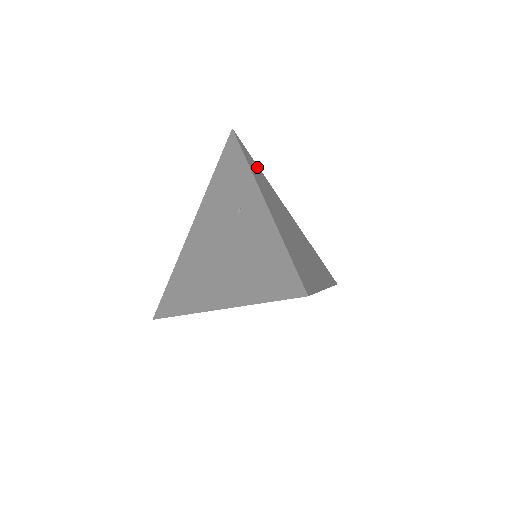
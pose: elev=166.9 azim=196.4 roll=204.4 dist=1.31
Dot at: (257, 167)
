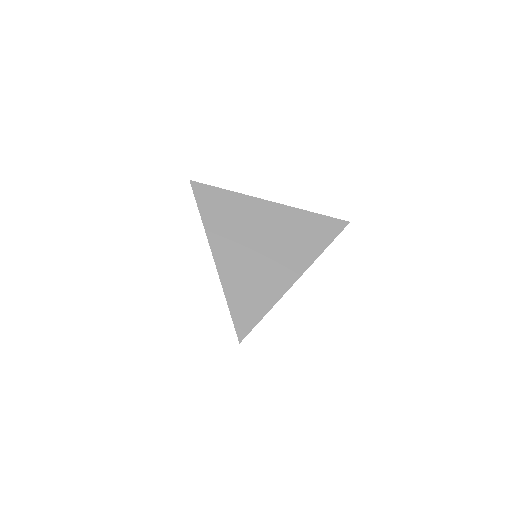
Dot at: (222, 195)
